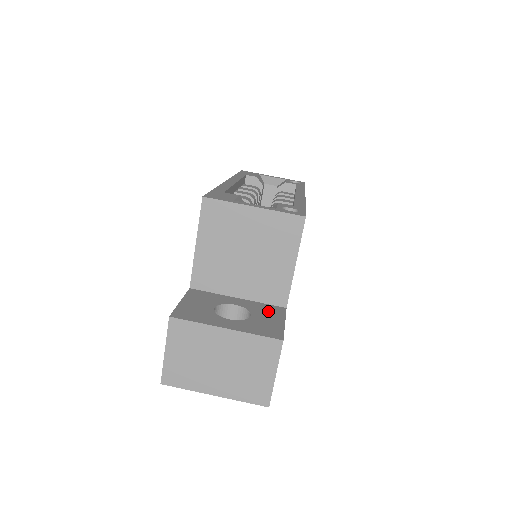
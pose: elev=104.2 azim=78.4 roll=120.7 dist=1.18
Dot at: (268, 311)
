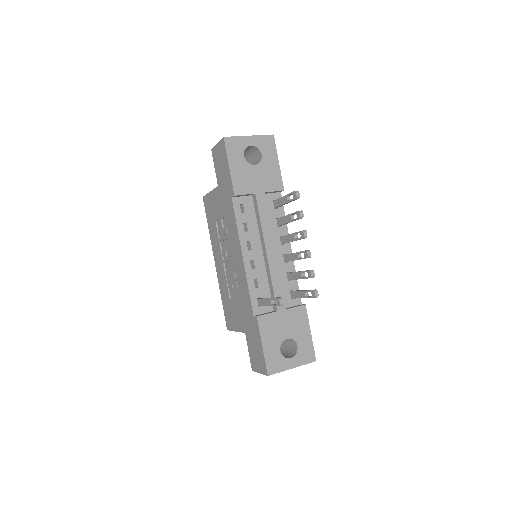
Dot at: occluded
